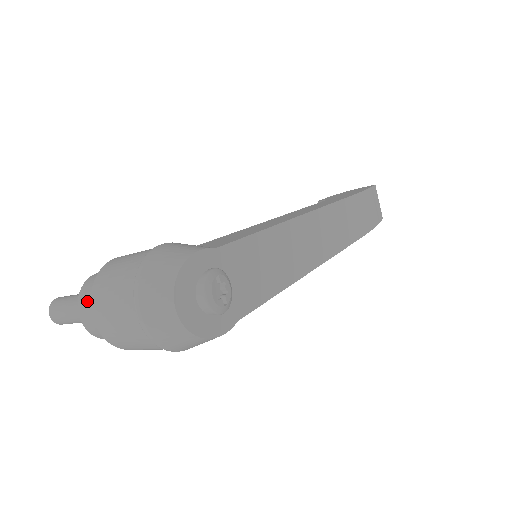
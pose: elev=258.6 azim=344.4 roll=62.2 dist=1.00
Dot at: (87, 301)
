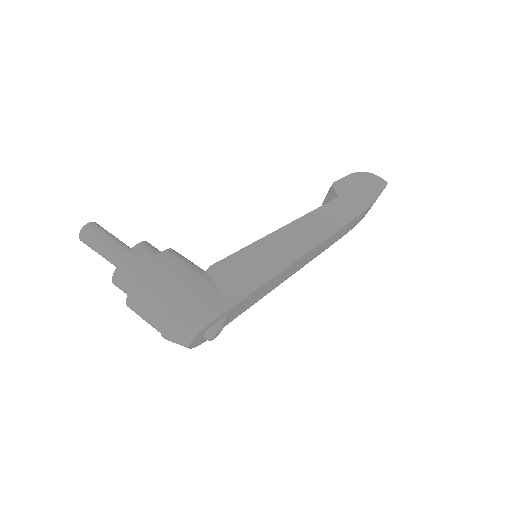
Dot at: (121, 282)
